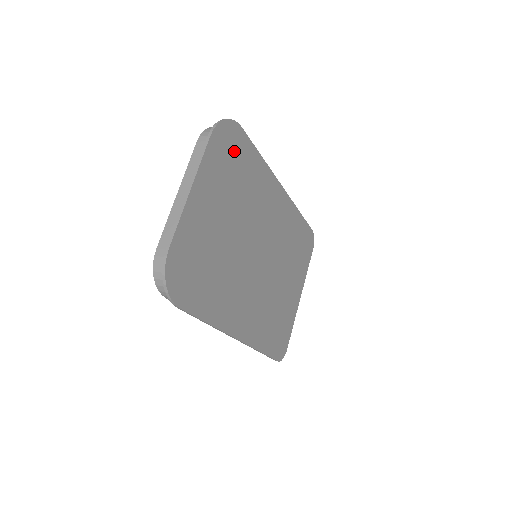
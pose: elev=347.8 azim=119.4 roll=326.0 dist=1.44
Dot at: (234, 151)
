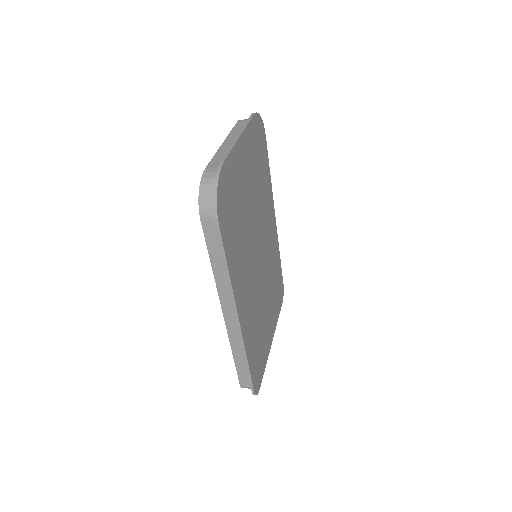
Dot at: (260, 146)
